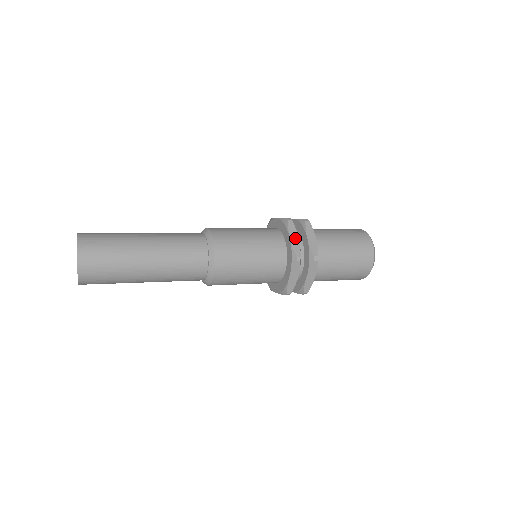
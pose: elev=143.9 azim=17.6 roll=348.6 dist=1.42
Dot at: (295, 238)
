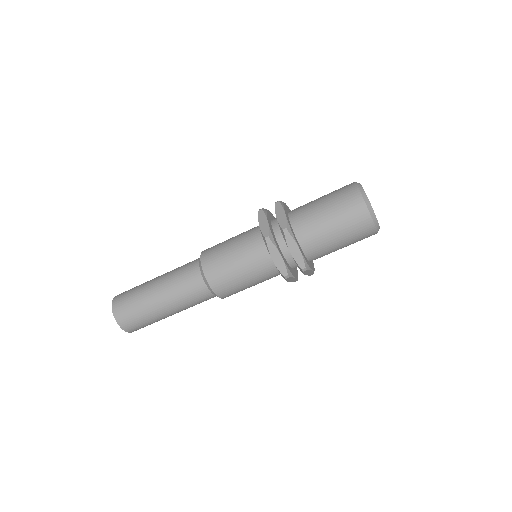
Dot at: (264, 223)
